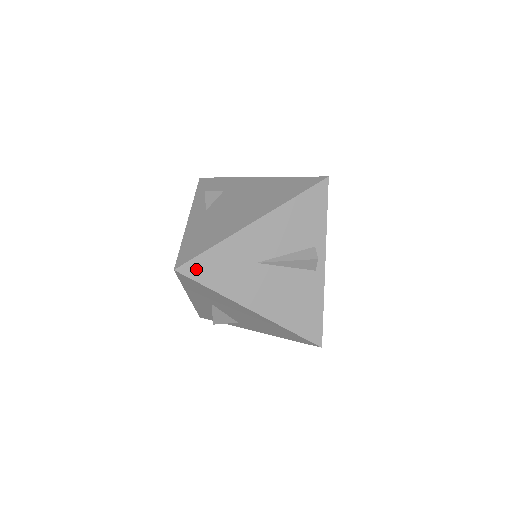
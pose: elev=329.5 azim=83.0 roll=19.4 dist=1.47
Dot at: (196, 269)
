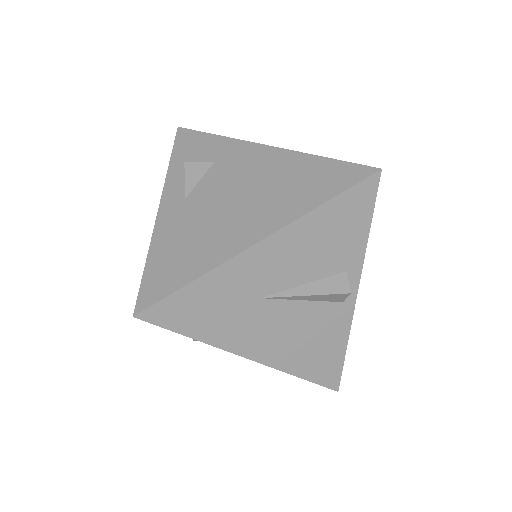
Dot at: (168, 313)
